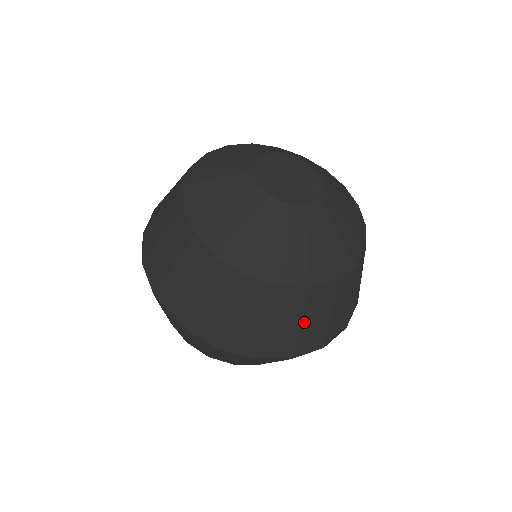
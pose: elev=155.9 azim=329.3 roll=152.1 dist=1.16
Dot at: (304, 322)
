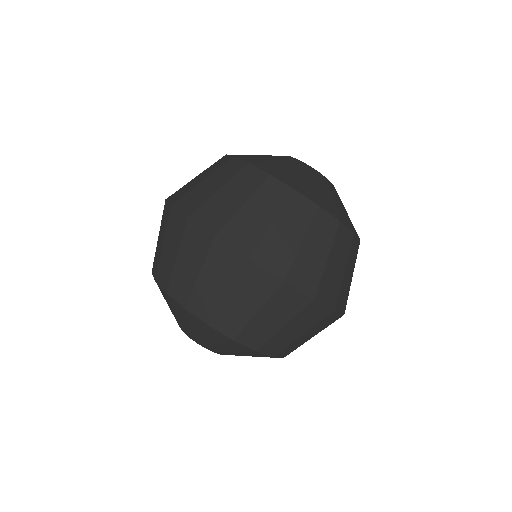
Dot at: (306, 242)
